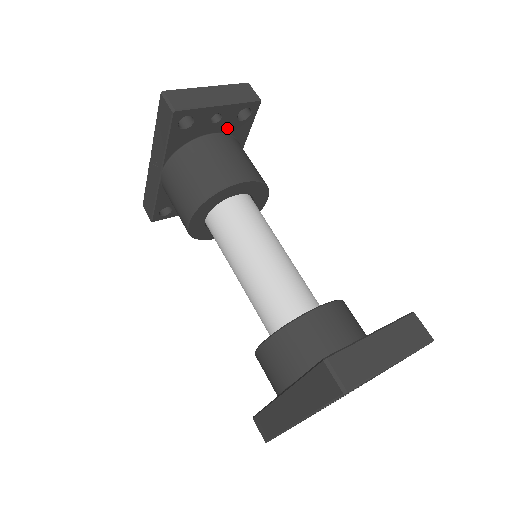
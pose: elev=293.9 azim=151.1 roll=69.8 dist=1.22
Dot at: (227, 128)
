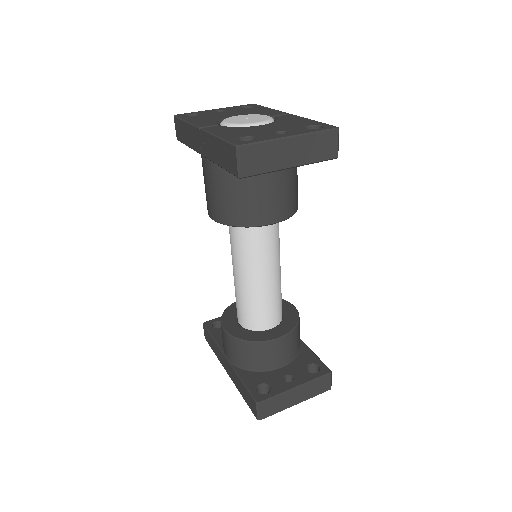
Dot at: occluded
